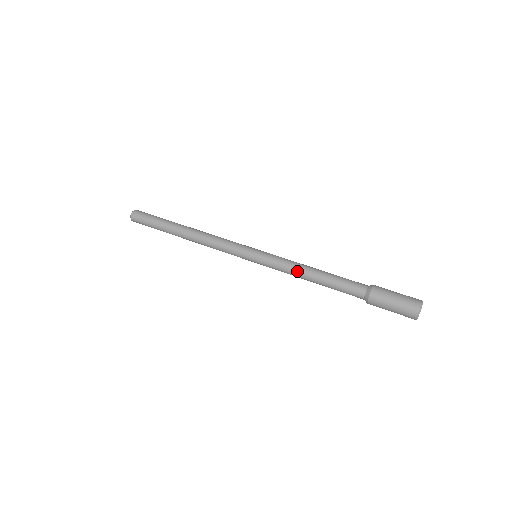
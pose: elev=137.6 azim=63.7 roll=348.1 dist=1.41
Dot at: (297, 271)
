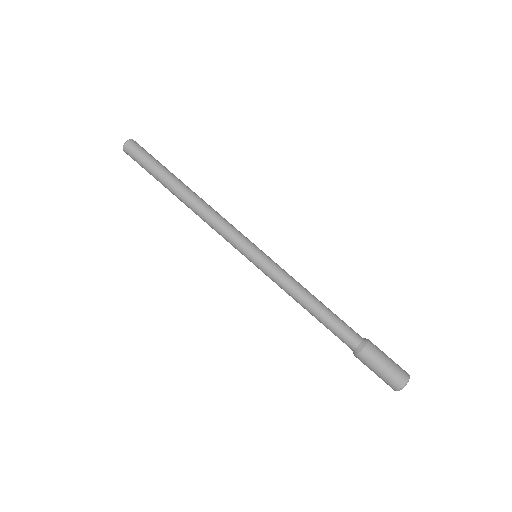
Dot at: (298, 291)
